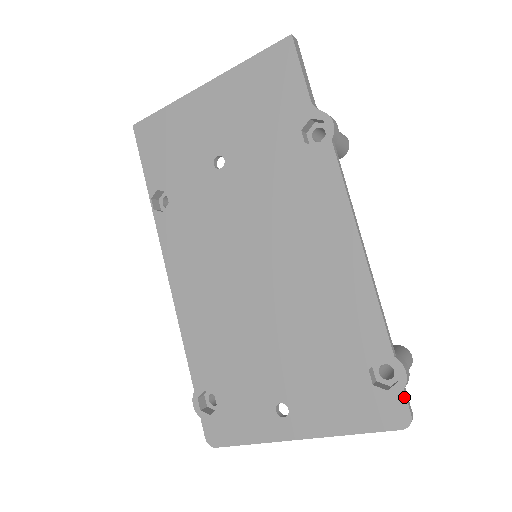
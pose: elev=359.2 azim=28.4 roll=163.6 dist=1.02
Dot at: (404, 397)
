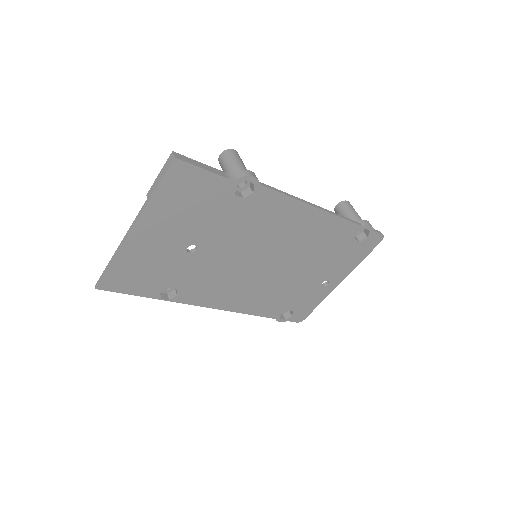
Dot at: (376, 233)
